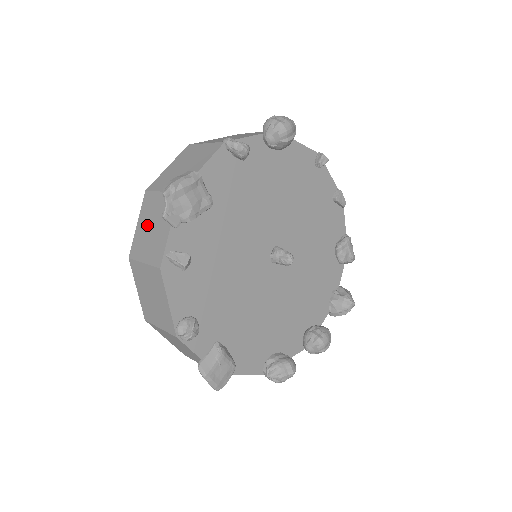
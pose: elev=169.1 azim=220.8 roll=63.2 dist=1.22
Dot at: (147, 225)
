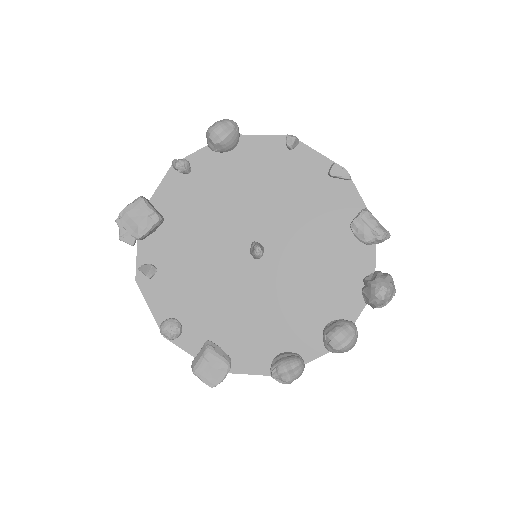
Dot at: occluded
